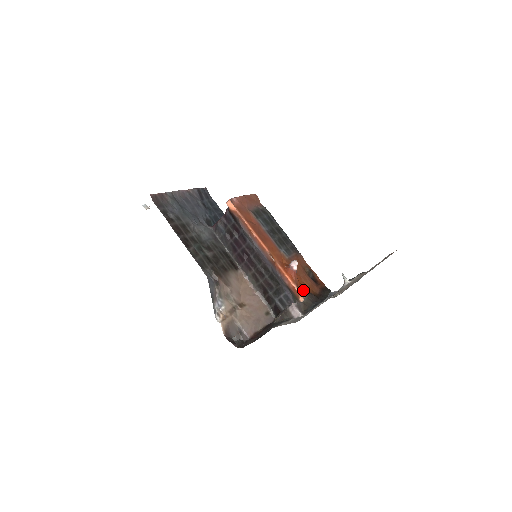
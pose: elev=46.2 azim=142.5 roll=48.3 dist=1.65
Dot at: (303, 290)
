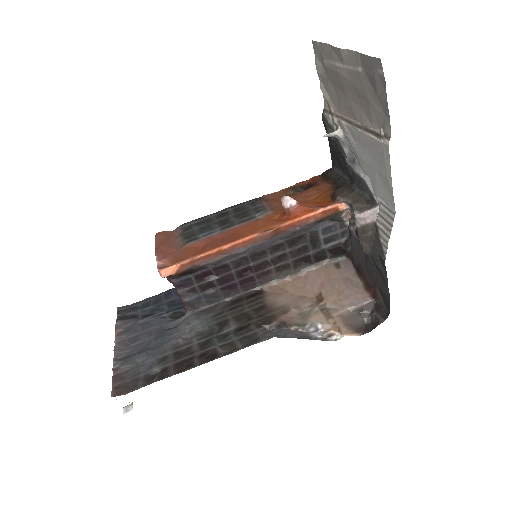
Dot at: (327, 202)
